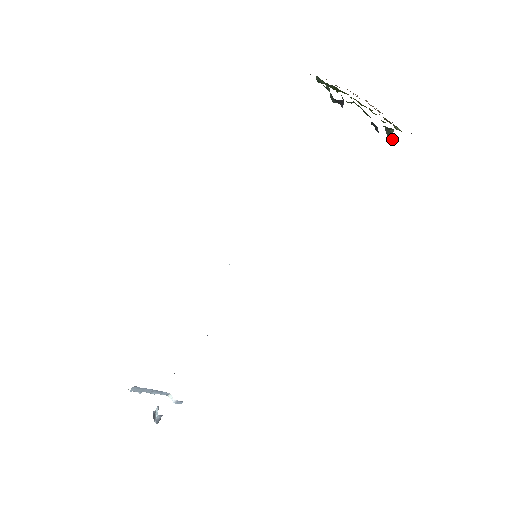
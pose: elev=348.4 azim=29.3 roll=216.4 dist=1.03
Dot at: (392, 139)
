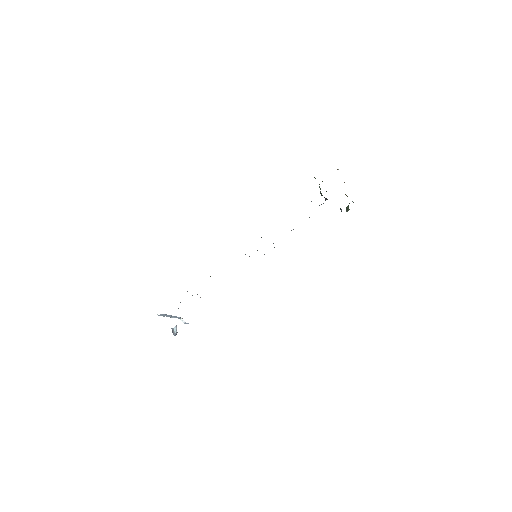
Dot at: occluded
